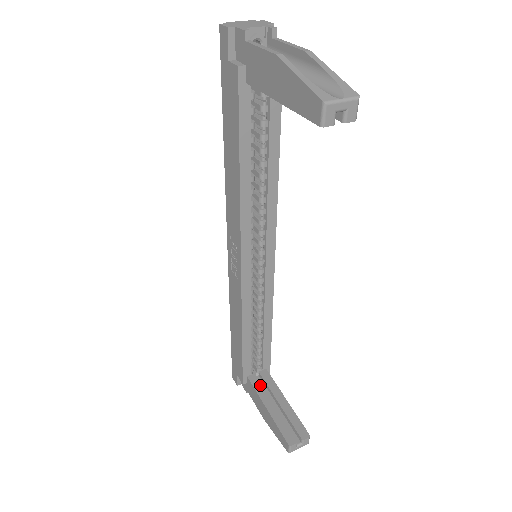
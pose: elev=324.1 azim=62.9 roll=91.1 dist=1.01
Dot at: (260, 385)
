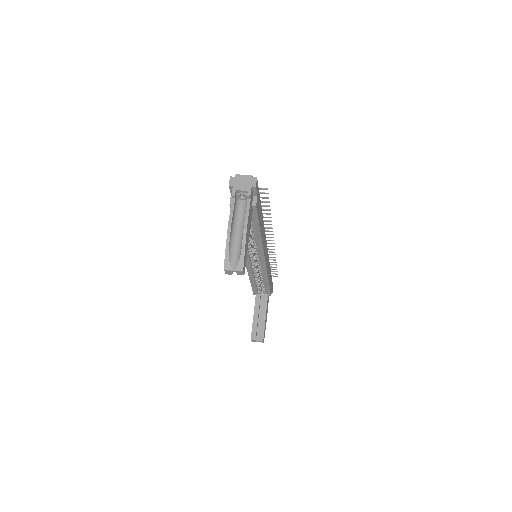
Dot at: (259, 302)
